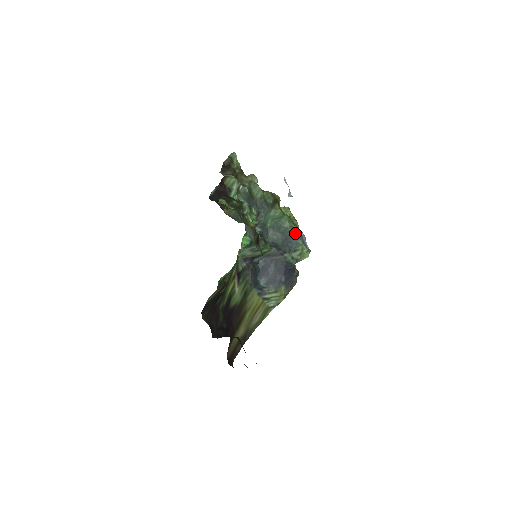
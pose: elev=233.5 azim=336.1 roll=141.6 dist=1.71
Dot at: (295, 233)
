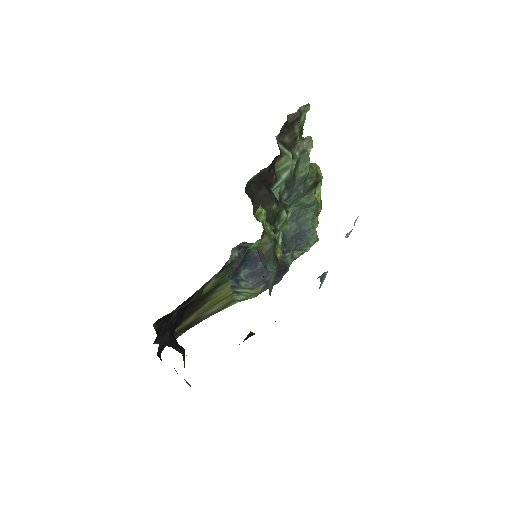
Dot at: (313, 230)
